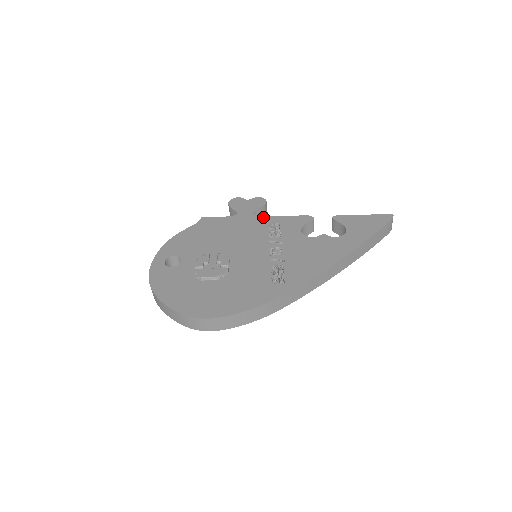
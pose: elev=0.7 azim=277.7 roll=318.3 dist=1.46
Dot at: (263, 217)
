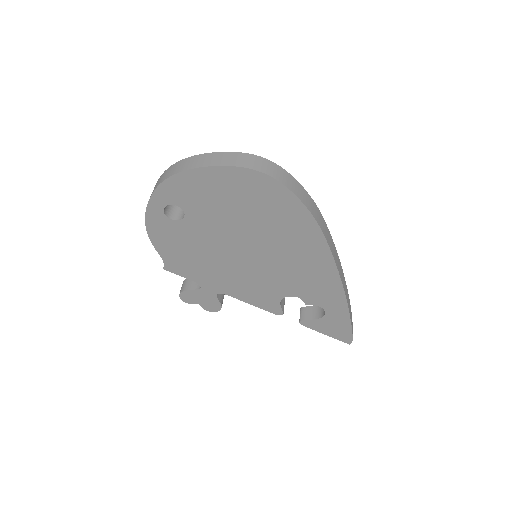
Dot at: occluded
